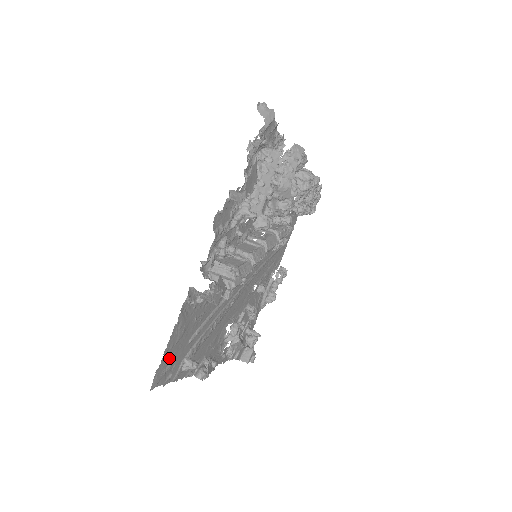
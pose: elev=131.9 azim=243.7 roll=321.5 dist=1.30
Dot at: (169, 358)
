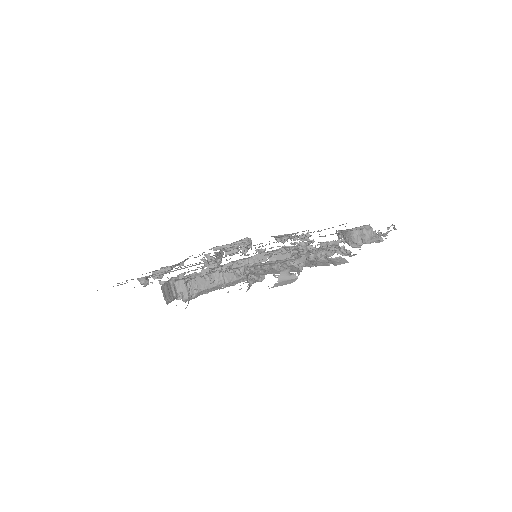
Dot at: occluded
